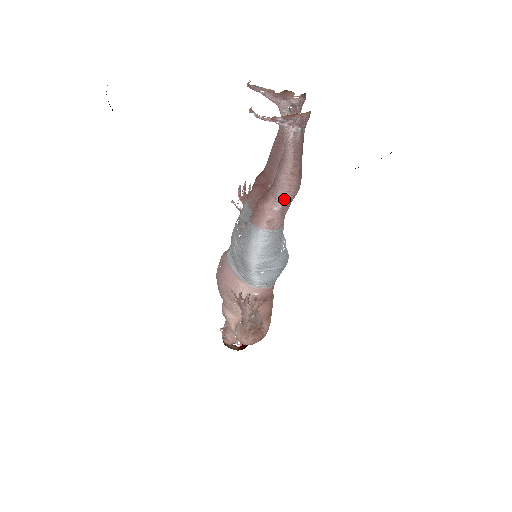
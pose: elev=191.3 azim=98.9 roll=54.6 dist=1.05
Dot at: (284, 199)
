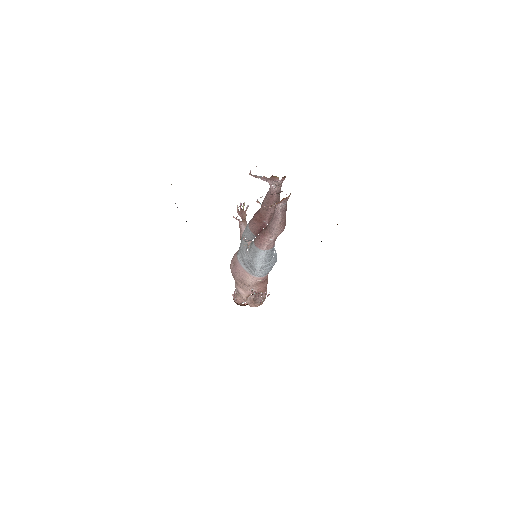
Dot at: (276, 235)
